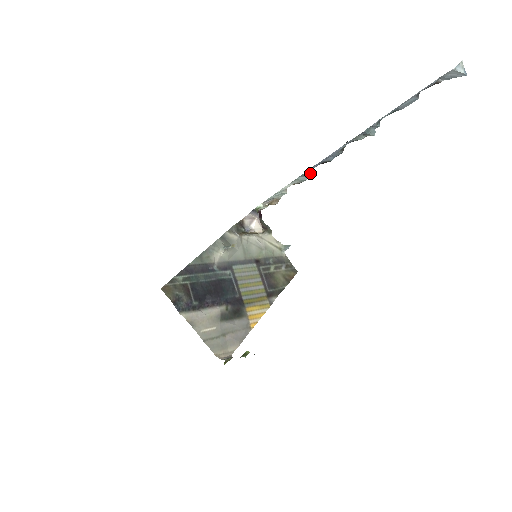
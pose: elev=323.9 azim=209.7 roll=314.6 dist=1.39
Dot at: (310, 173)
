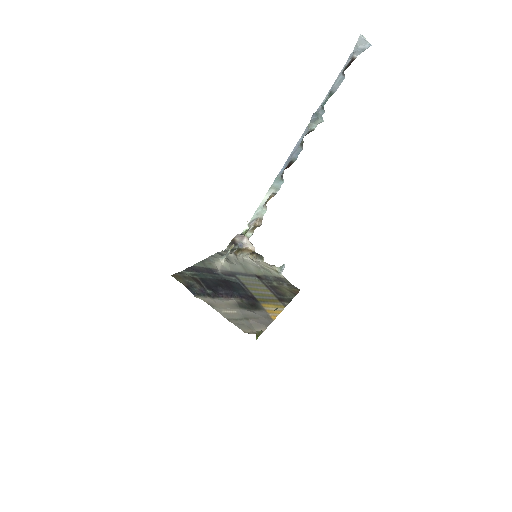
Dot at: (282, 179)
